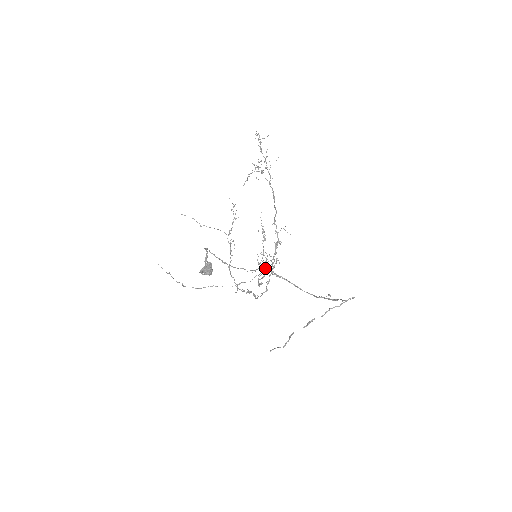
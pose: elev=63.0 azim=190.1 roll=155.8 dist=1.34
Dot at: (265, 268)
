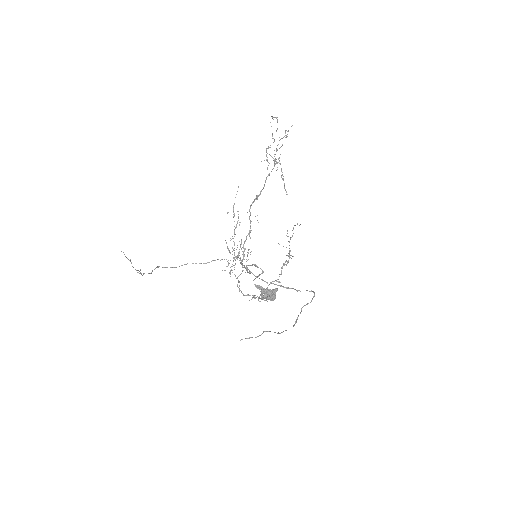
Dot at: (239, 258)
